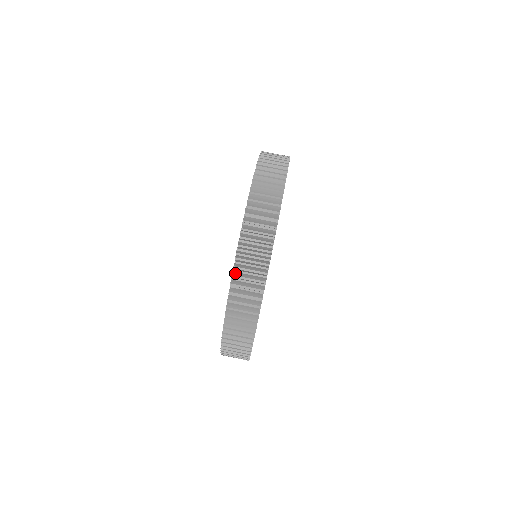
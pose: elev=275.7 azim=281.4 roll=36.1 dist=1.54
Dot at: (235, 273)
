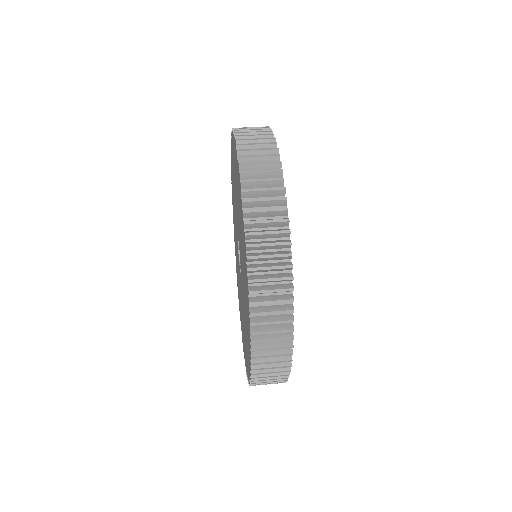
Dot at: occluded
